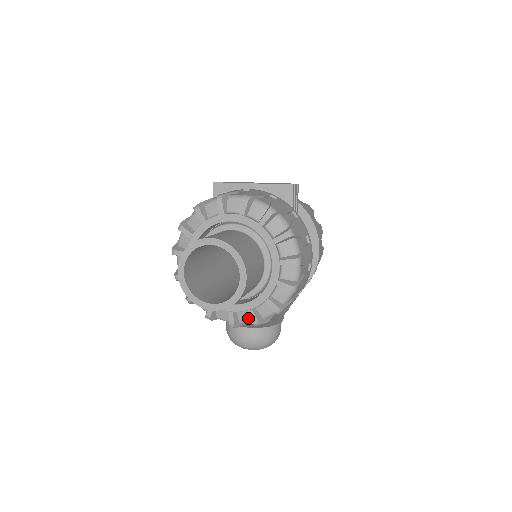
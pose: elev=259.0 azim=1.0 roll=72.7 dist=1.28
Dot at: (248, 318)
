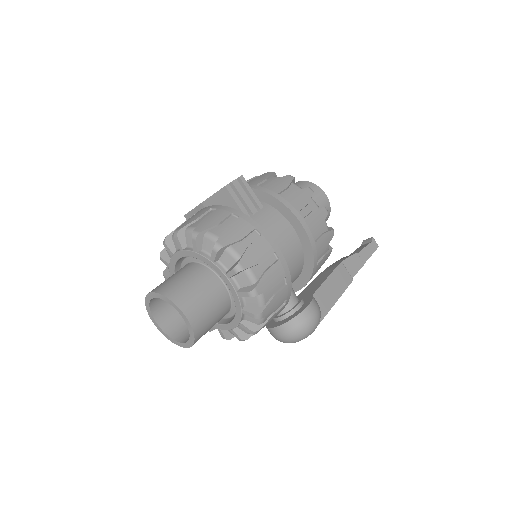
Dot at: occluded
